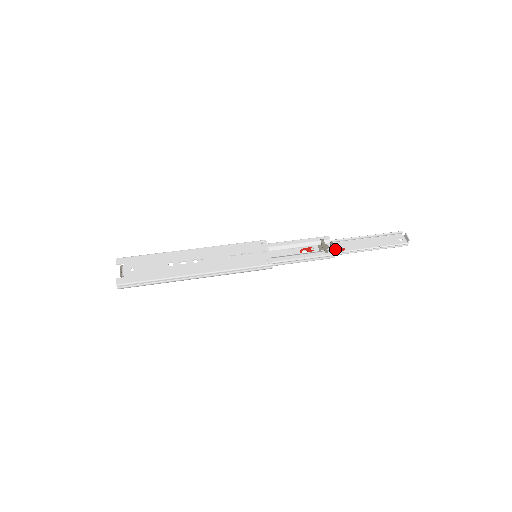
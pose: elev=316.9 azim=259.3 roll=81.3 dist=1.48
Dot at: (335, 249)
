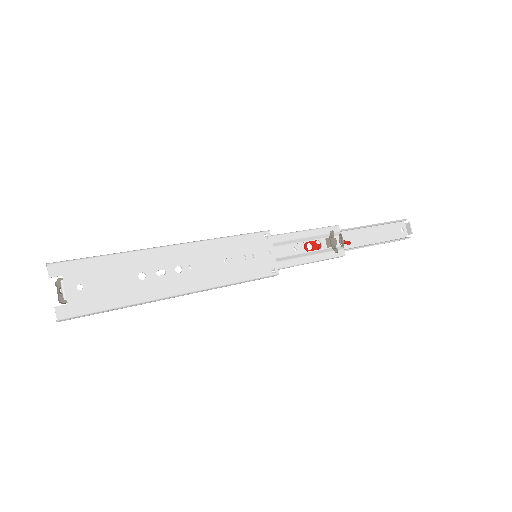
Dot at: (342, 243)
